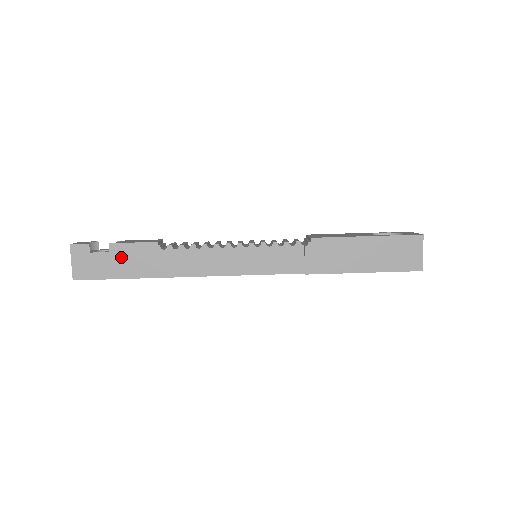
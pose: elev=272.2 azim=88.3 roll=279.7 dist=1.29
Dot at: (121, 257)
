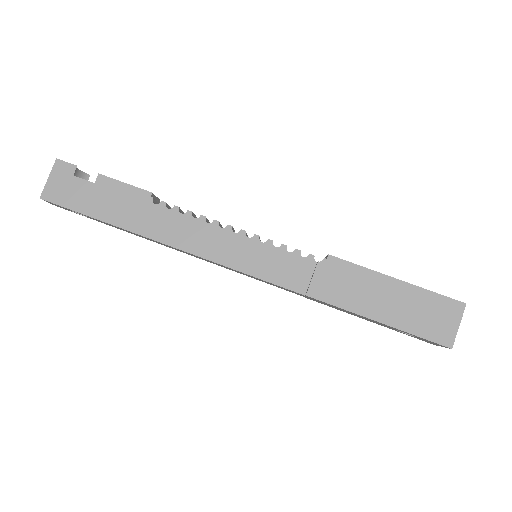
Dot at: (104, 193)
